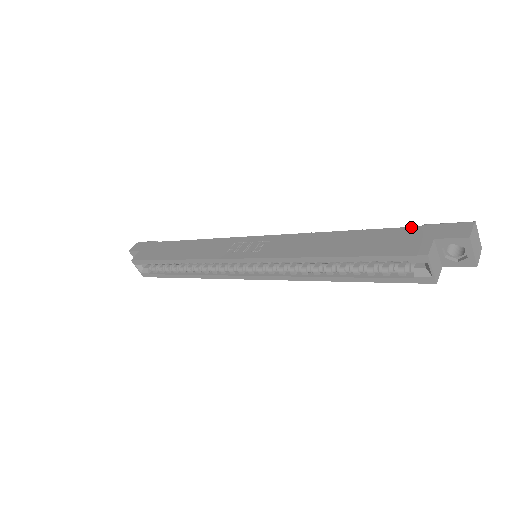
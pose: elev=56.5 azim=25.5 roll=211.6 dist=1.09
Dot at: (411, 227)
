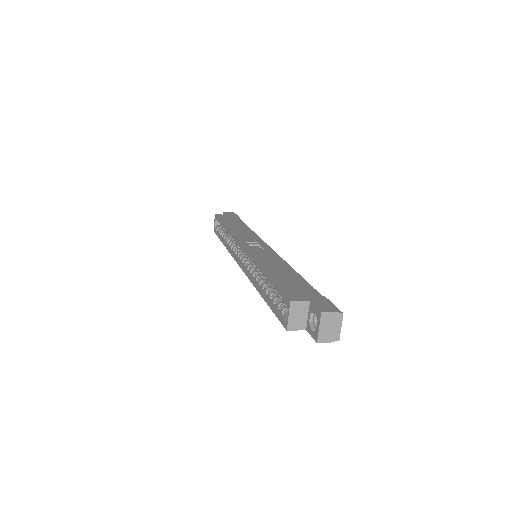
Dot at: (317, 291)
